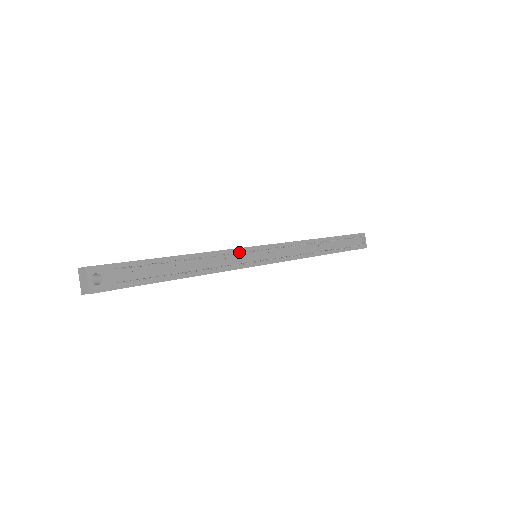
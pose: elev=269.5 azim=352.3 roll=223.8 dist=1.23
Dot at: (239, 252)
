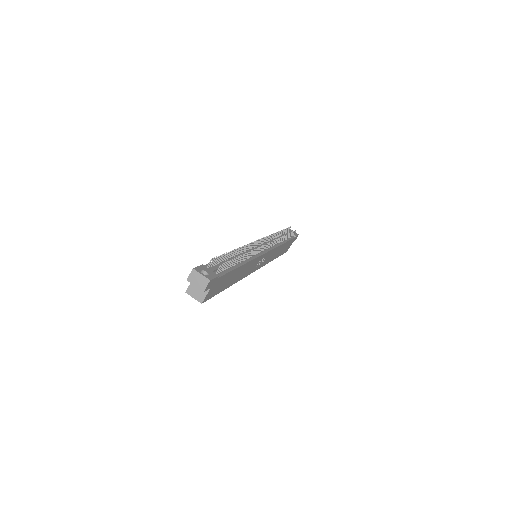
Dot at: (250, 244)
